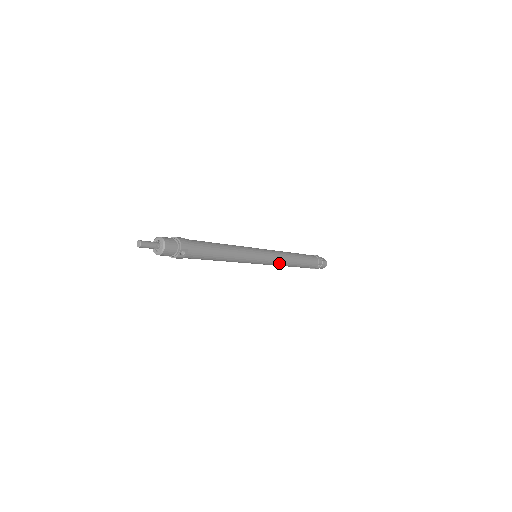
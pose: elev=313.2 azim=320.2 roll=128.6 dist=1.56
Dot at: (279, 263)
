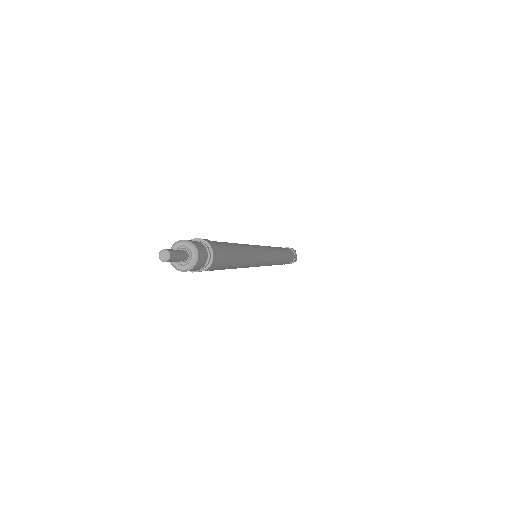
Dot at: occluded
